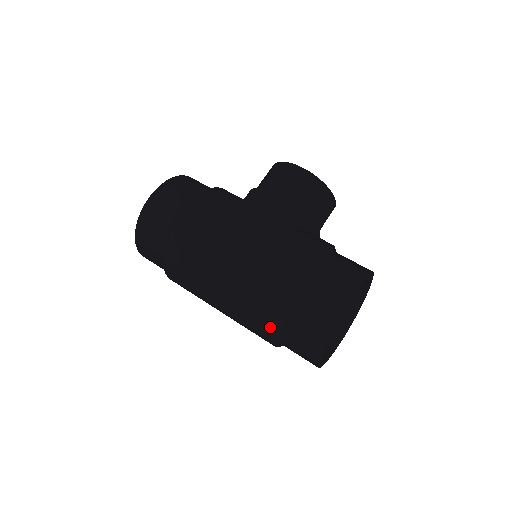
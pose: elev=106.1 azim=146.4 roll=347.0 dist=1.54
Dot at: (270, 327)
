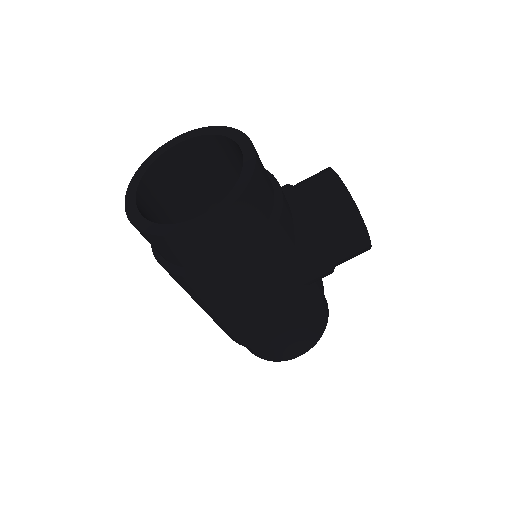
Dot at: occluded
